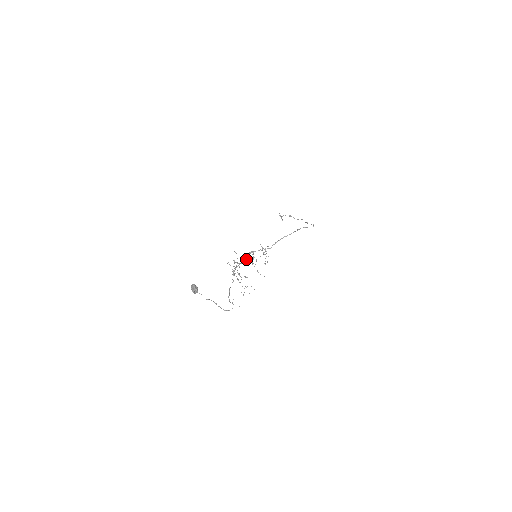
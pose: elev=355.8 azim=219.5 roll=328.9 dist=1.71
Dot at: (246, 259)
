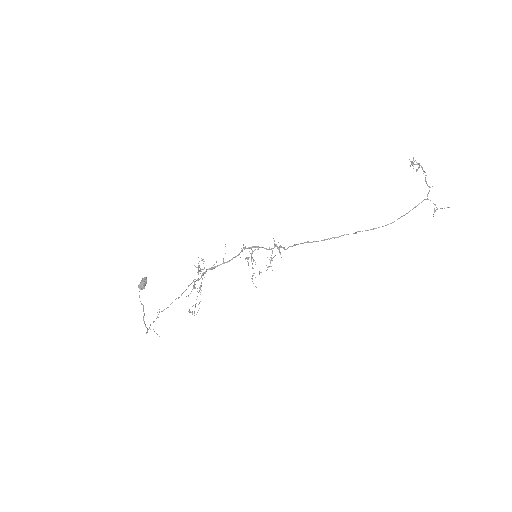
Dot at: occluded
